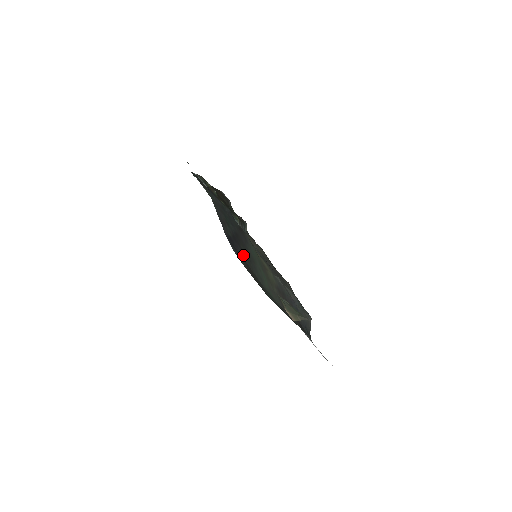
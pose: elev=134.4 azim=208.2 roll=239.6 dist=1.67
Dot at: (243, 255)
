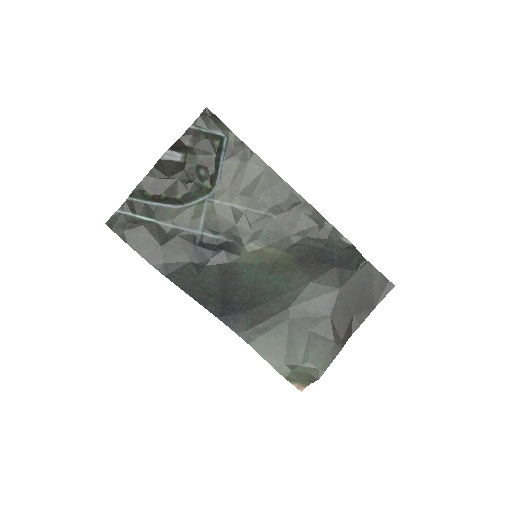
Dot at: (243, 309)
